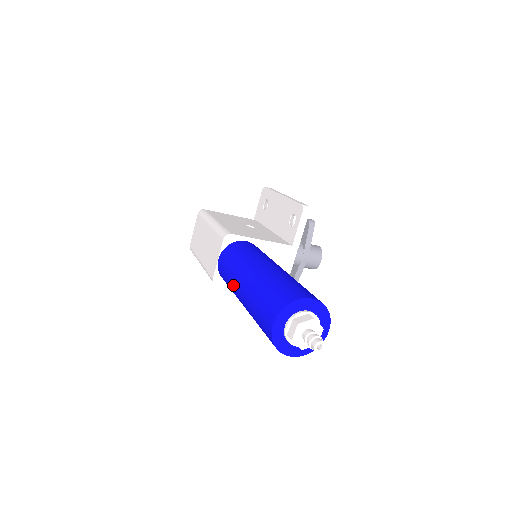
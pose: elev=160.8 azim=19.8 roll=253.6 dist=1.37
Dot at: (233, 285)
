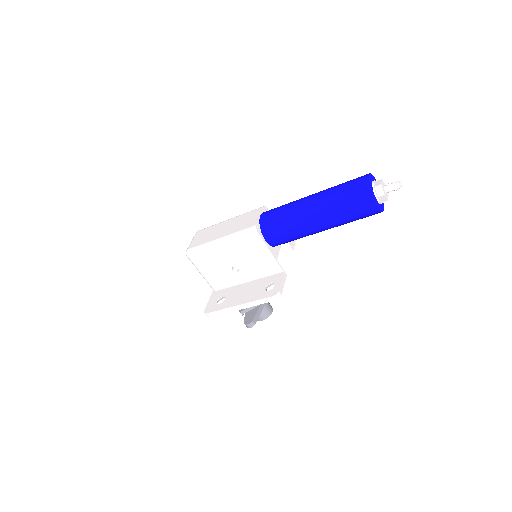
Dot at: (296, 205)
